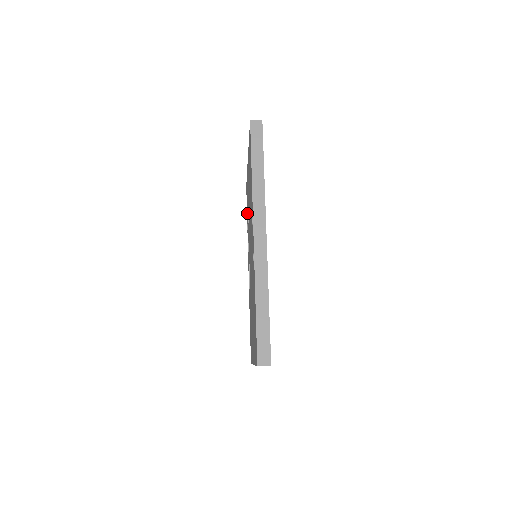
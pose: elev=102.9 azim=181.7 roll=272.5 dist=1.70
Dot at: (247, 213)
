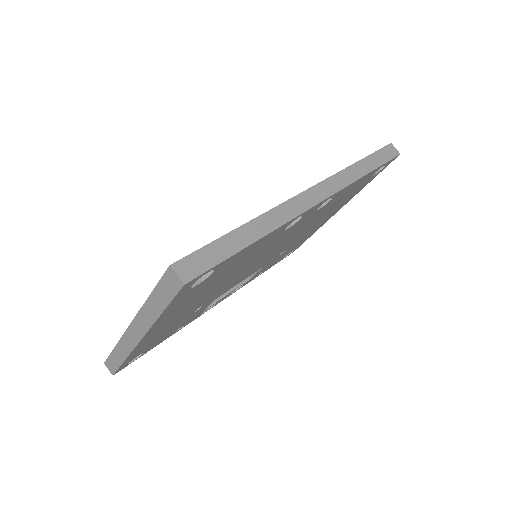
Dot at: occluded
